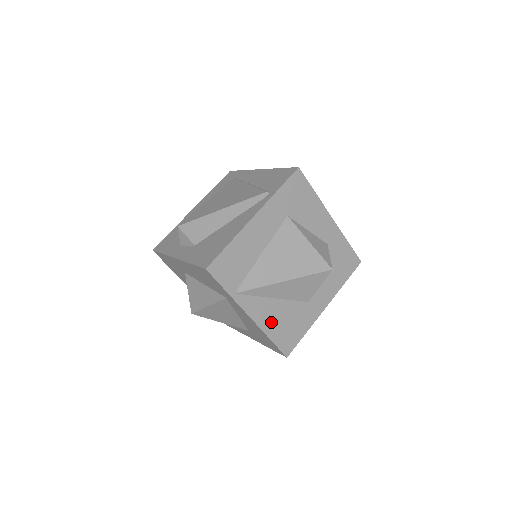
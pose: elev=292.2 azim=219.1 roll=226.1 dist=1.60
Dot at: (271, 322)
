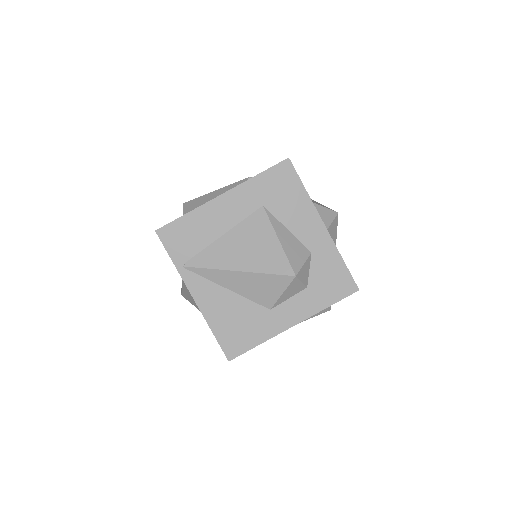
Dot at: (217, 313)
